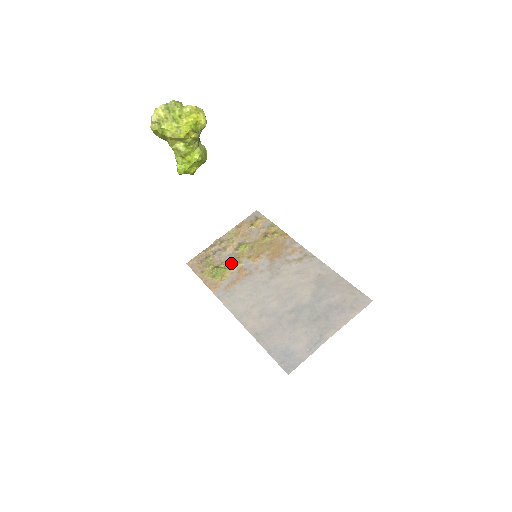
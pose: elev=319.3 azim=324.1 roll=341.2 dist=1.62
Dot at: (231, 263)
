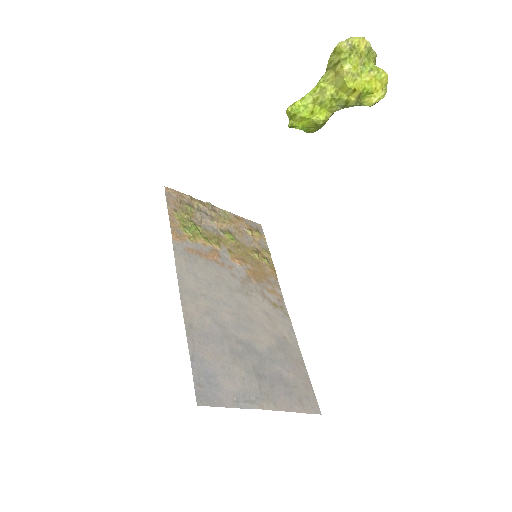
Dot at: (210, 236)
